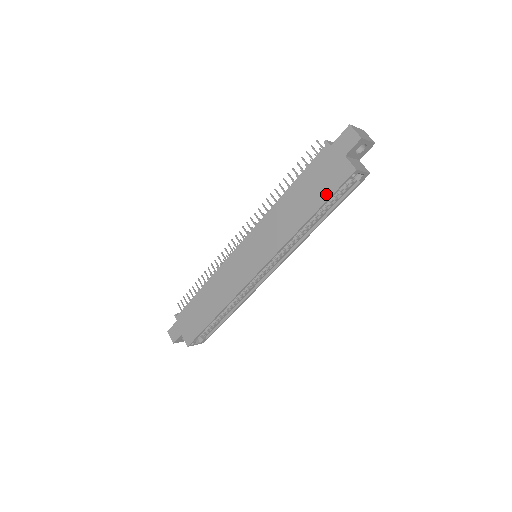
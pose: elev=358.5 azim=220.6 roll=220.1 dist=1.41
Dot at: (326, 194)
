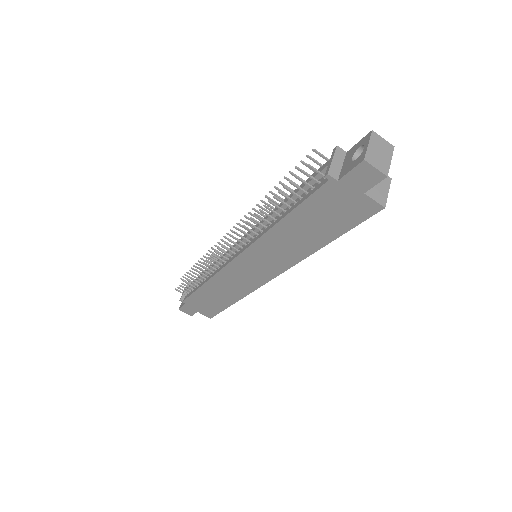
Dot at: (344, 227)
